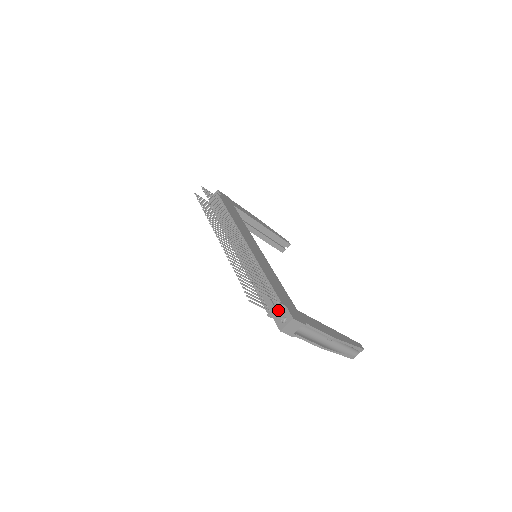
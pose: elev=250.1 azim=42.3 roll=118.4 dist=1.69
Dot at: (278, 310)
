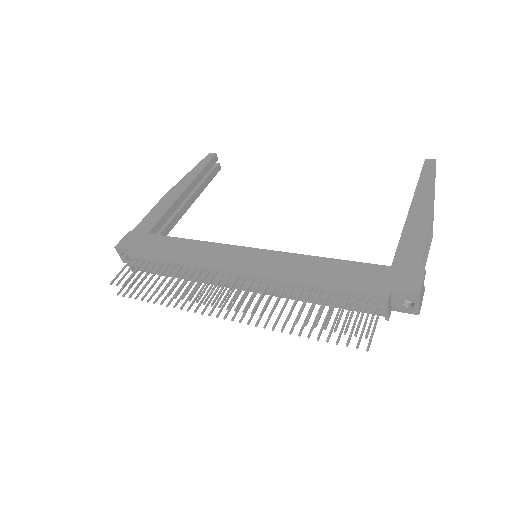
Dot at: (389, 304)
